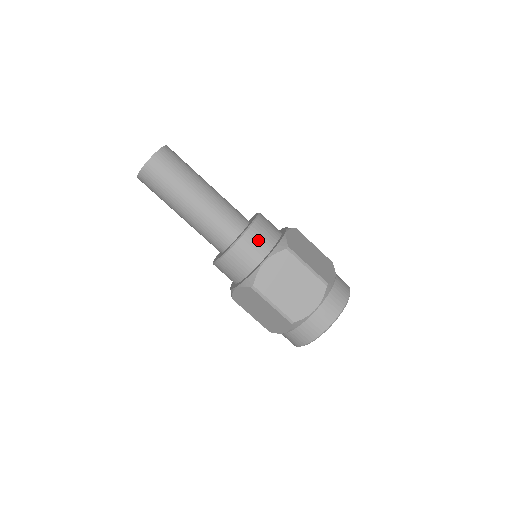
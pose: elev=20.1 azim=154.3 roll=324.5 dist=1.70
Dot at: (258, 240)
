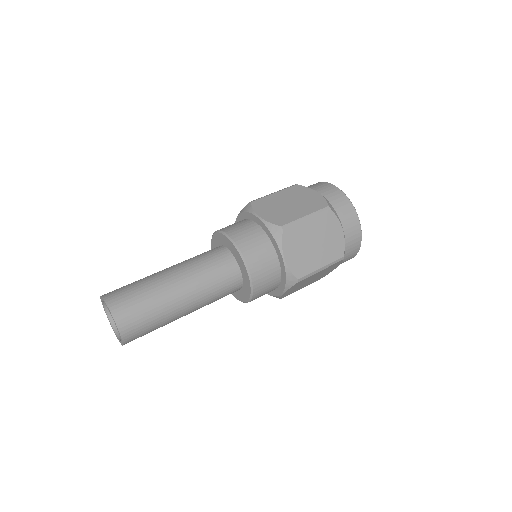
Dot at: (266, 288)
